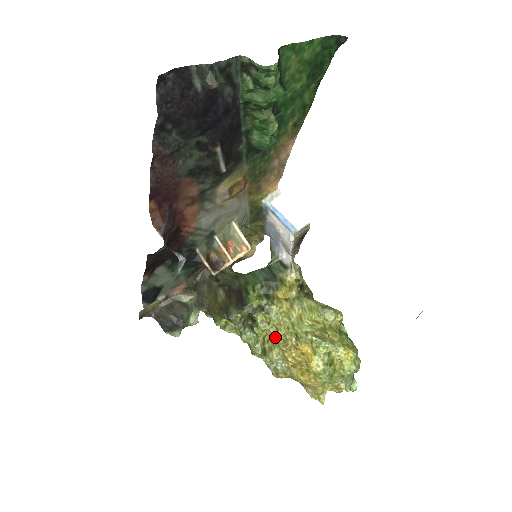
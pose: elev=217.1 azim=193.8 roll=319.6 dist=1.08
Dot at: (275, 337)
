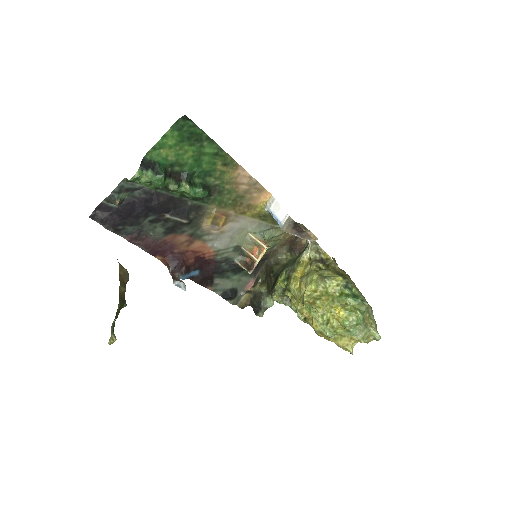
Dot at: occluded
